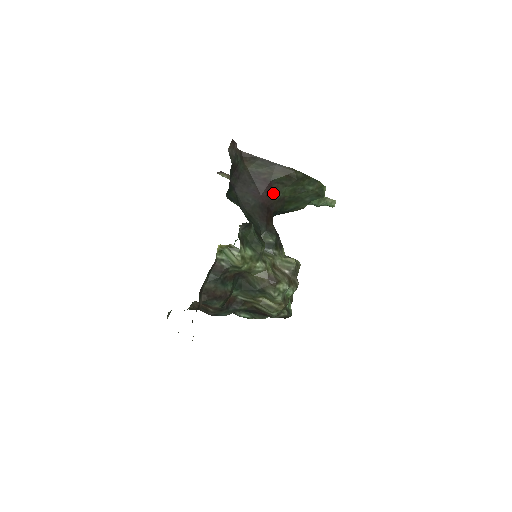
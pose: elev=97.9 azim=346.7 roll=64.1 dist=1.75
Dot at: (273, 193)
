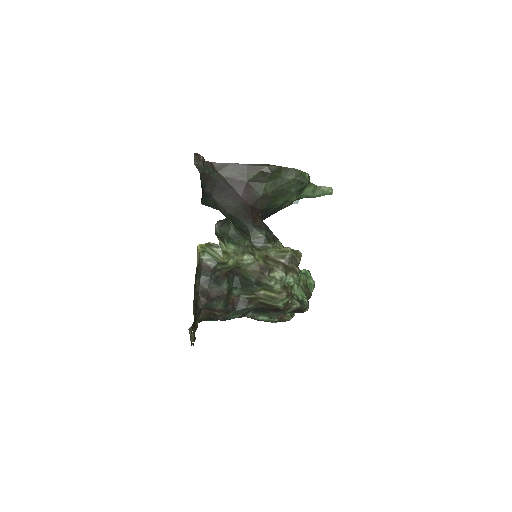
Dot at: (254, 192)
